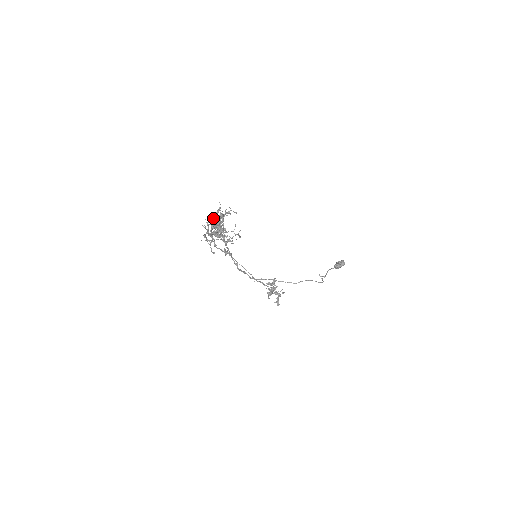
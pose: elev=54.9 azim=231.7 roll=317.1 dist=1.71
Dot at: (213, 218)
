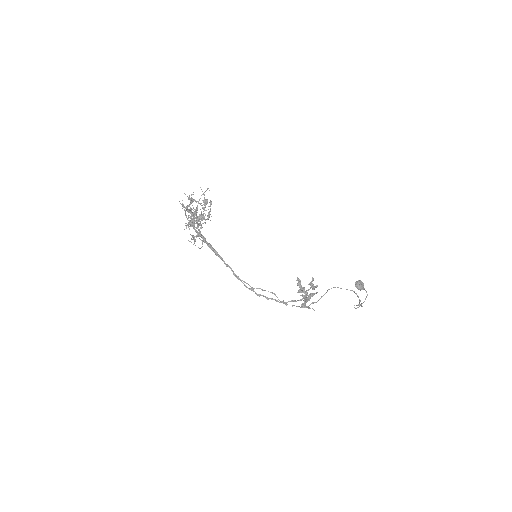
Dot at: occluded
